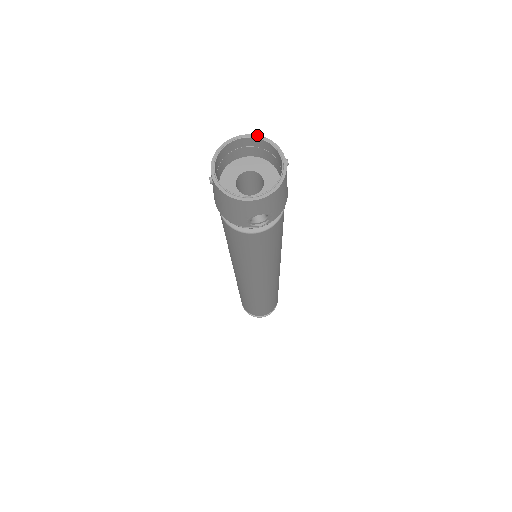
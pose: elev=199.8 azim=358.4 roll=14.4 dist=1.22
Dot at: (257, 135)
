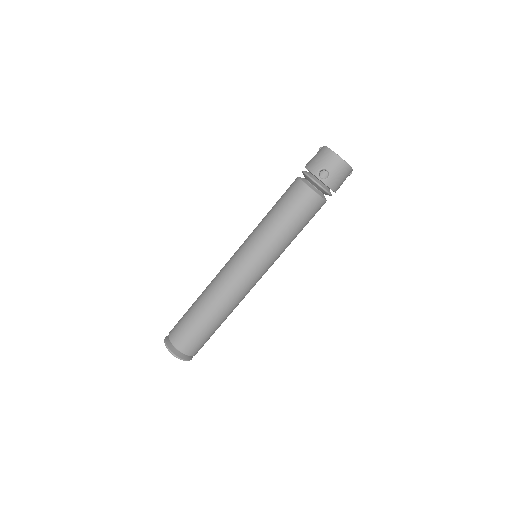
Dot at: occluded
